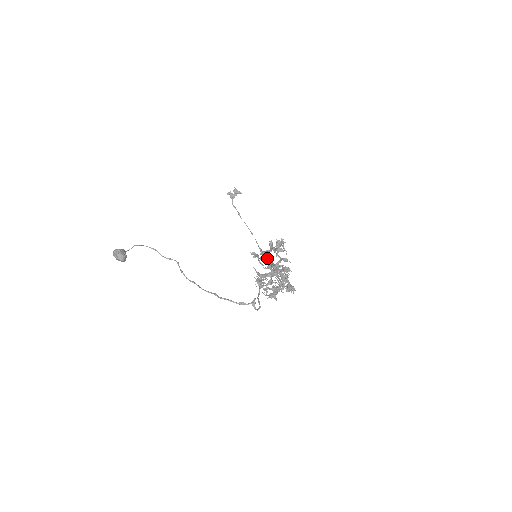
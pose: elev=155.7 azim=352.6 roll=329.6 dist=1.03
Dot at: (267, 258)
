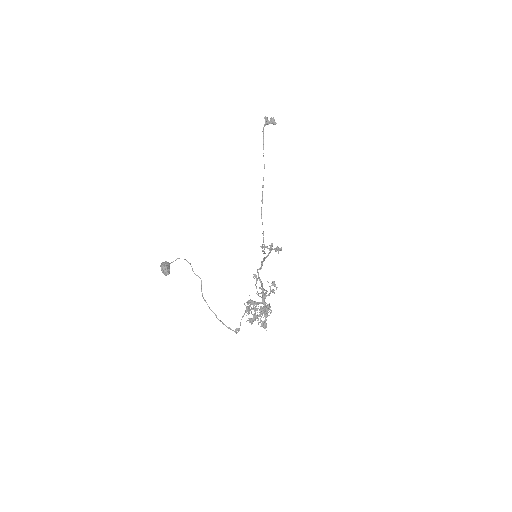
Dot at: occluded
